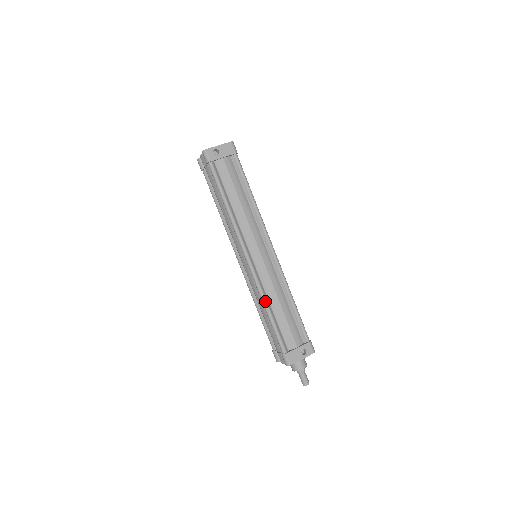
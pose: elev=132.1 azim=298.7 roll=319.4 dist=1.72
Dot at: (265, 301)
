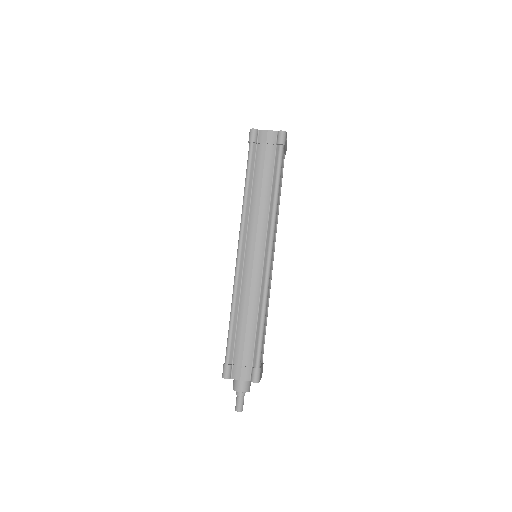
Dot at: (266, 305)
